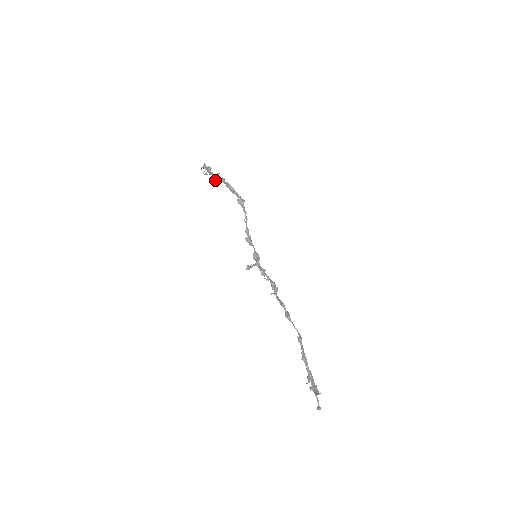
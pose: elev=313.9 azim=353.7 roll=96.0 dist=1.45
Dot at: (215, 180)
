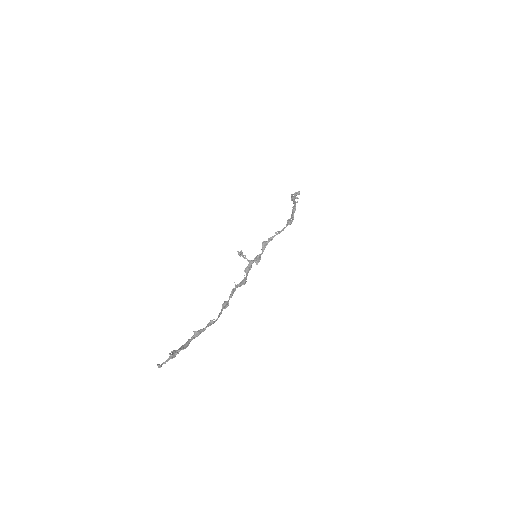
Dot at: (291, 200)
